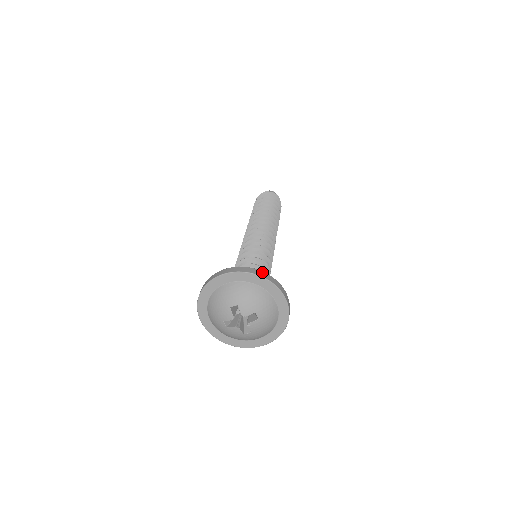
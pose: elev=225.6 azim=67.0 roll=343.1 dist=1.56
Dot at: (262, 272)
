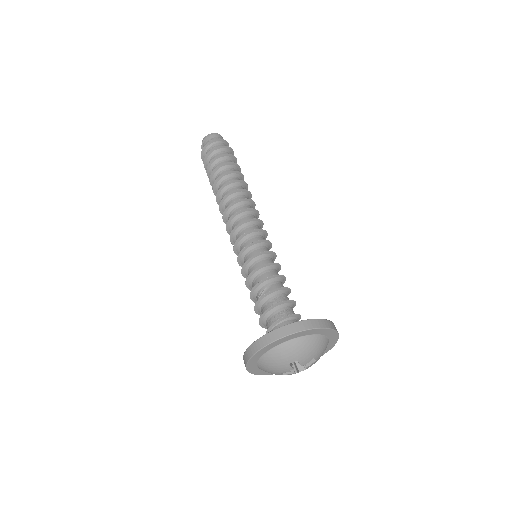
Dot at: (314, 321)
